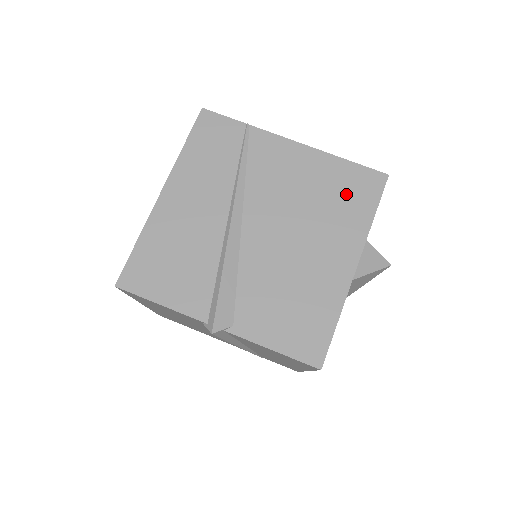
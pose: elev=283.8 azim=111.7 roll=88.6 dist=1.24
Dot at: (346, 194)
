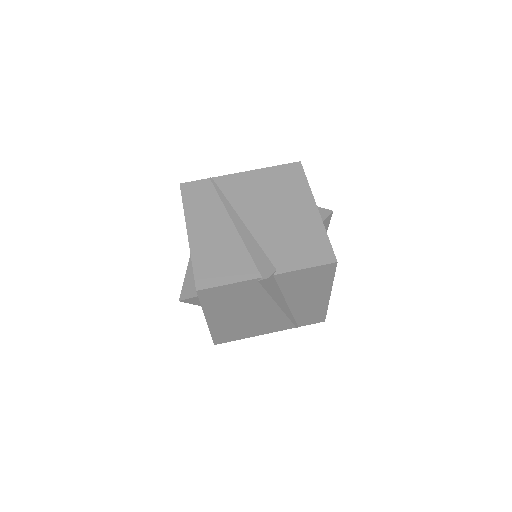
Dot at: (286, 180)
